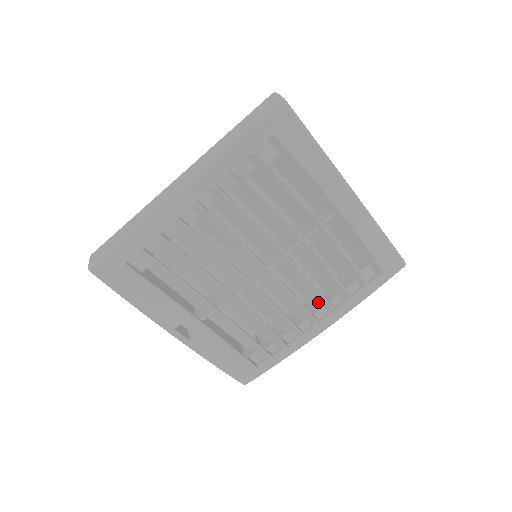
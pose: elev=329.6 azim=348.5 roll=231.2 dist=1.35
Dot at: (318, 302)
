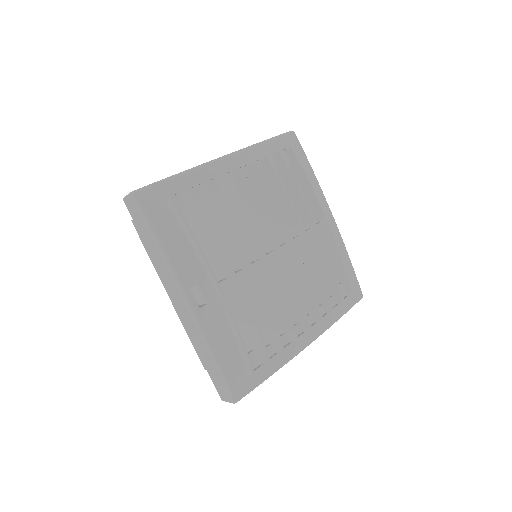
Dot at: (307, 307)
